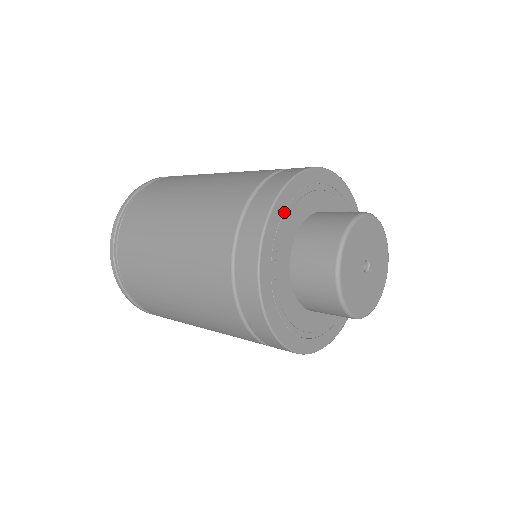
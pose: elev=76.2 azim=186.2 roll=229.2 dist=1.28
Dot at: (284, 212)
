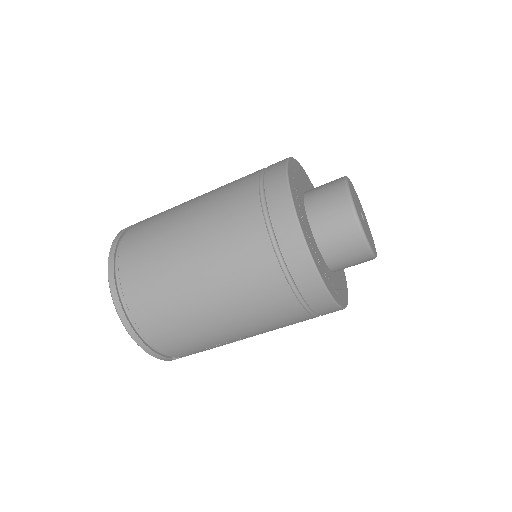
Dot at: (294, 174)
